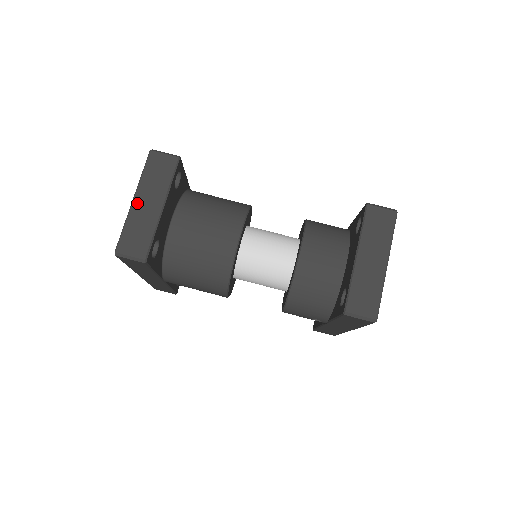
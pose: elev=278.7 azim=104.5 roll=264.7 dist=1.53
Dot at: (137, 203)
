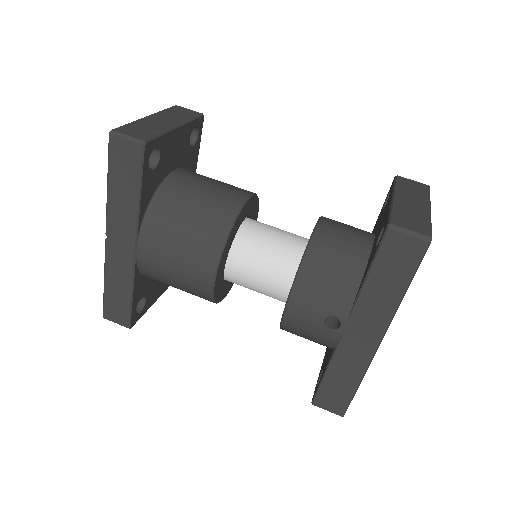
Dot at: (150, 118)
